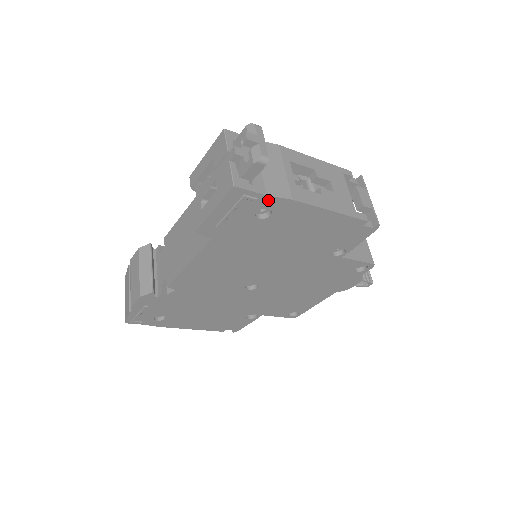
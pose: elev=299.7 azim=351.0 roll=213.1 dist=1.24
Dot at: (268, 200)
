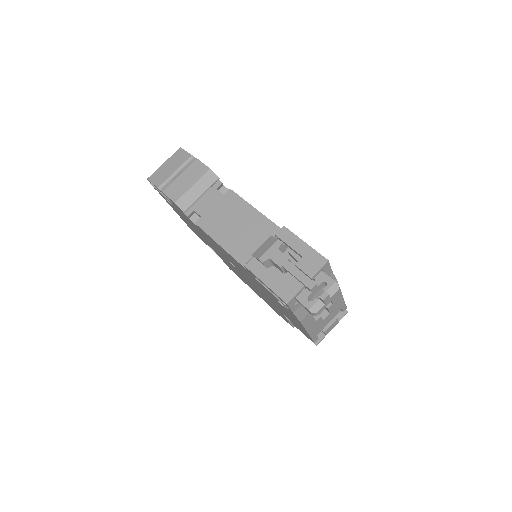
Dot at: (291, 312)
